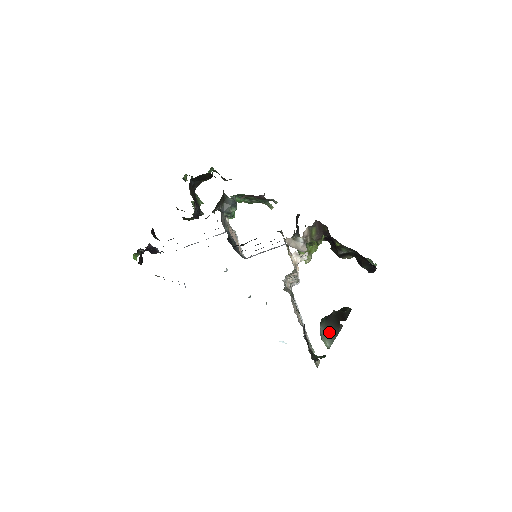
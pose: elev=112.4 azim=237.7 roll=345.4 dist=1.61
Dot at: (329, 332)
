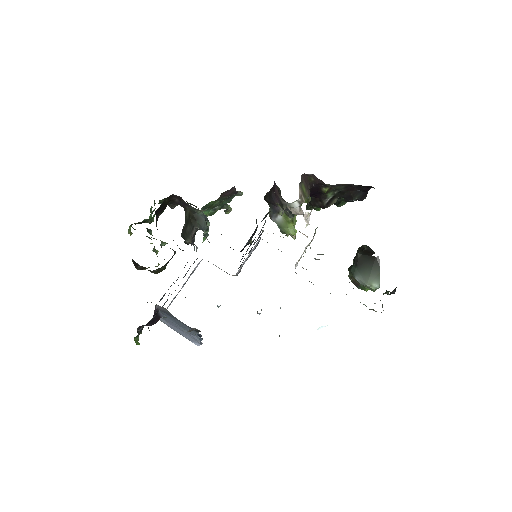
Dot at: (369, 273)
